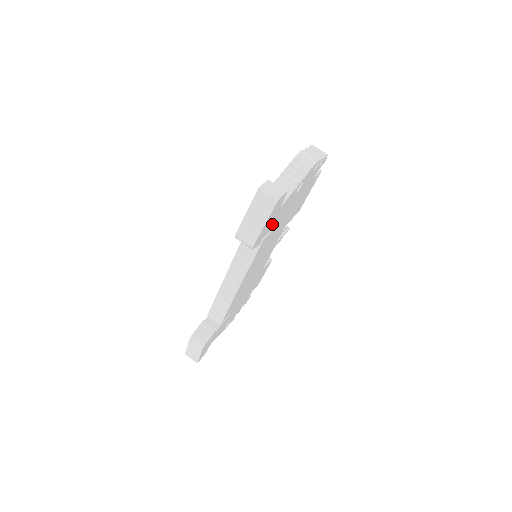
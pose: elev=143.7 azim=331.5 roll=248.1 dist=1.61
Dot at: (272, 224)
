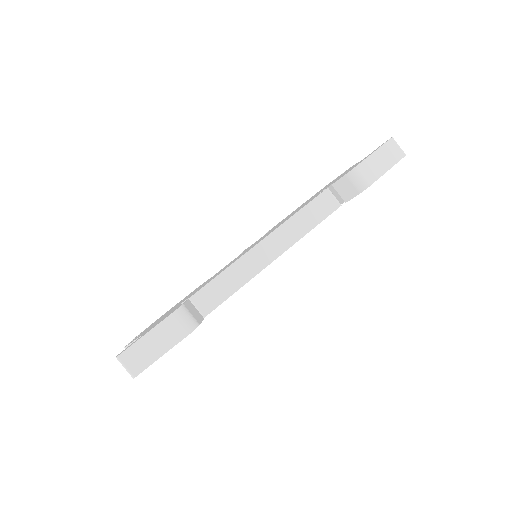
Dot at: occluded
